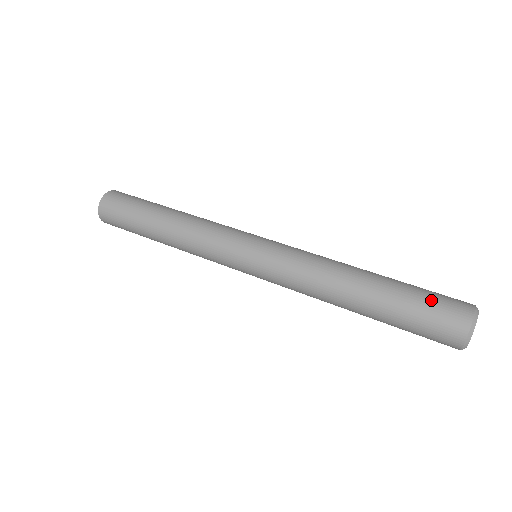
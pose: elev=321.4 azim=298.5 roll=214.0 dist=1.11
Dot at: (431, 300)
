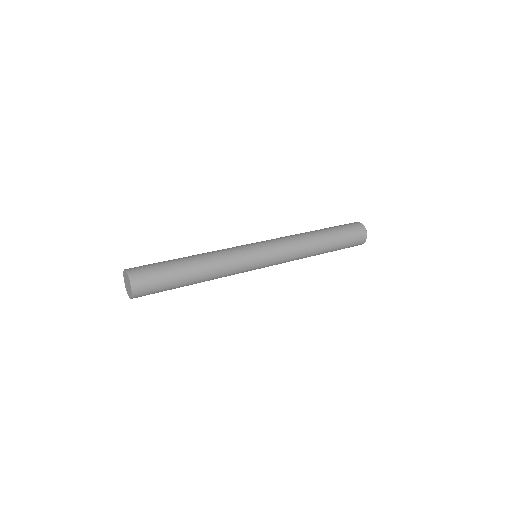
Dot at: (351, 236)
